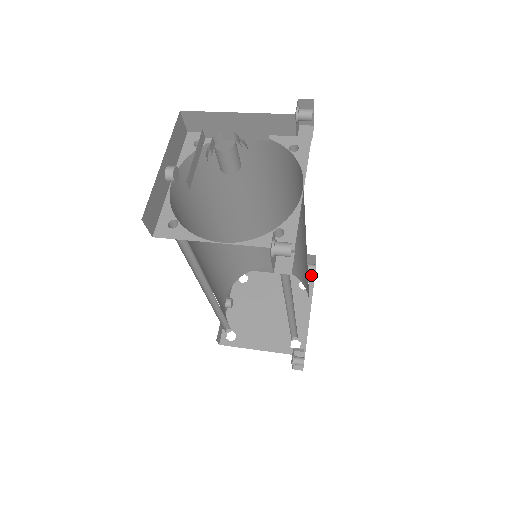
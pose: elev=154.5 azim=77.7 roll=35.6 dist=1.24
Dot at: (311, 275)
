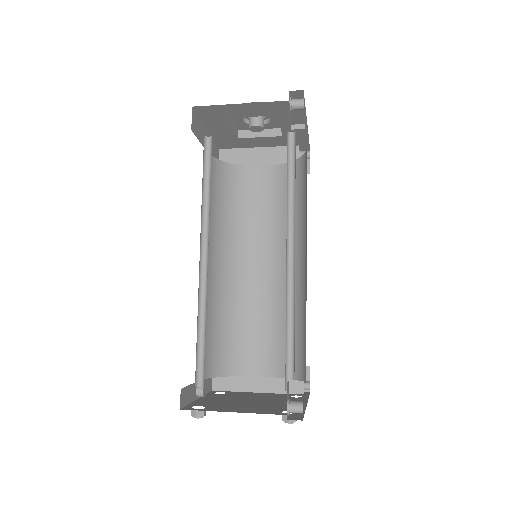
Dot at: (305, 394)
